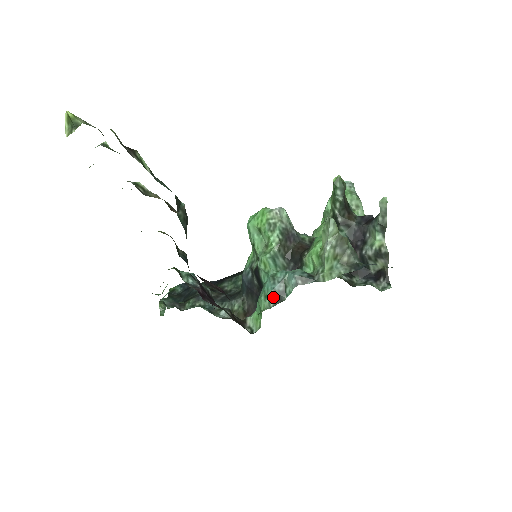
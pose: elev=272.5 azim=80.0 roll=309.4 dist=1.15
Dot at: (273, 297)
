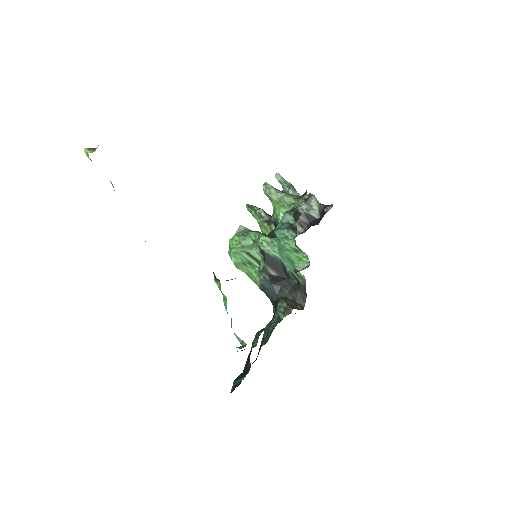
Dot at: (290, 231)
